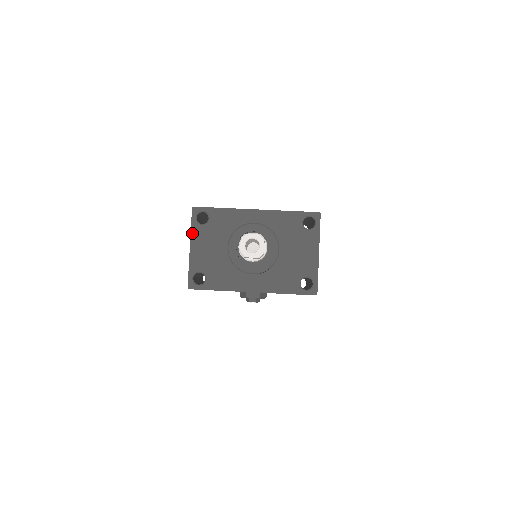
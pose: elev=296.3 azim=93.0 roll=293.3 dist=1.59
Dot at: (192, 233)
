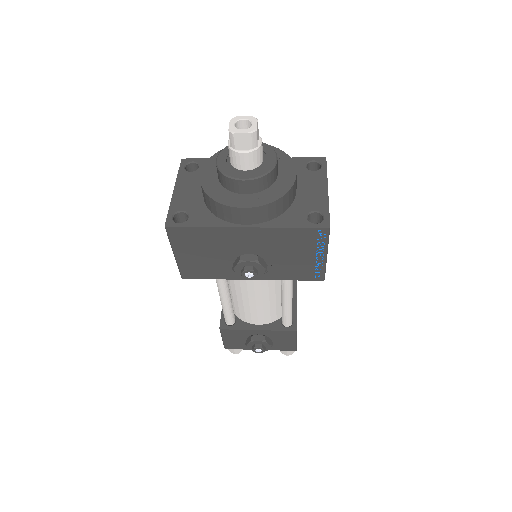
Dot at: (178, 179)
